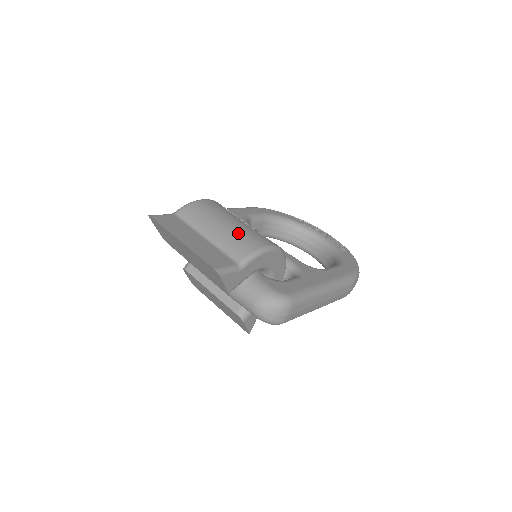
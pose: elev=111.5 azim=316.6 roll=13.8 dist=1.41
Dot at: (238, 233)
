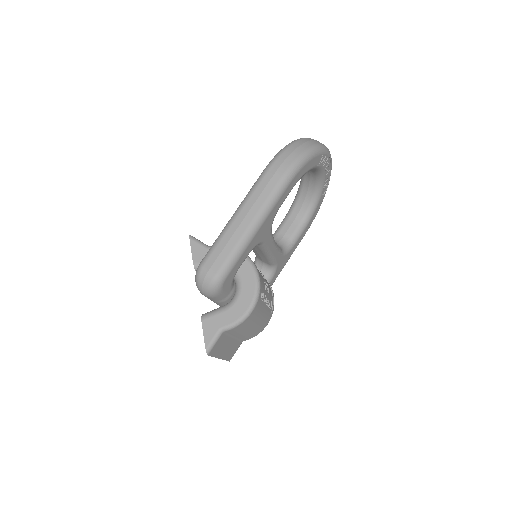
Dot at: (256, 330)
